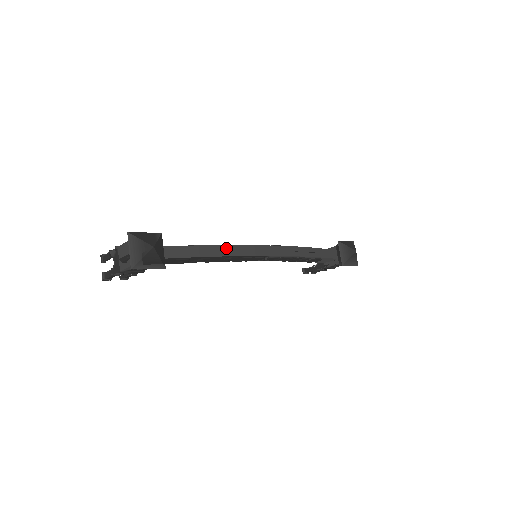
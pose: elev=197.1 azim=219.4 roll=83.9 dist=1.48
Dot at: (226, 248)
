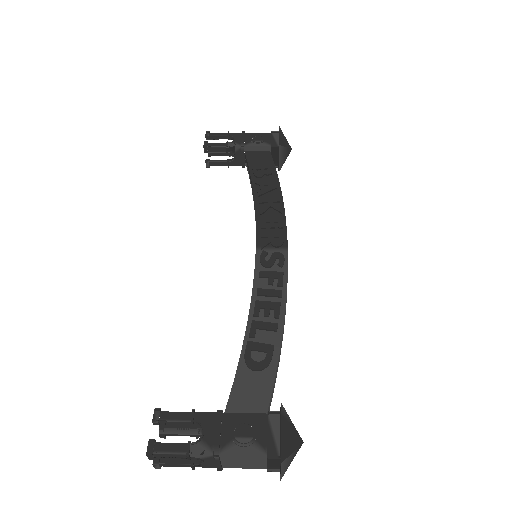
Dot at: occluded
